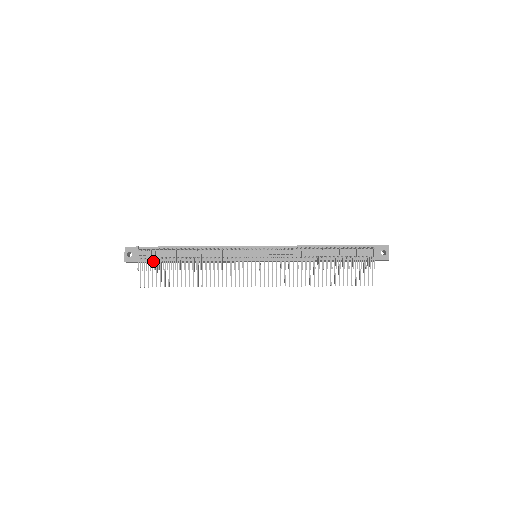
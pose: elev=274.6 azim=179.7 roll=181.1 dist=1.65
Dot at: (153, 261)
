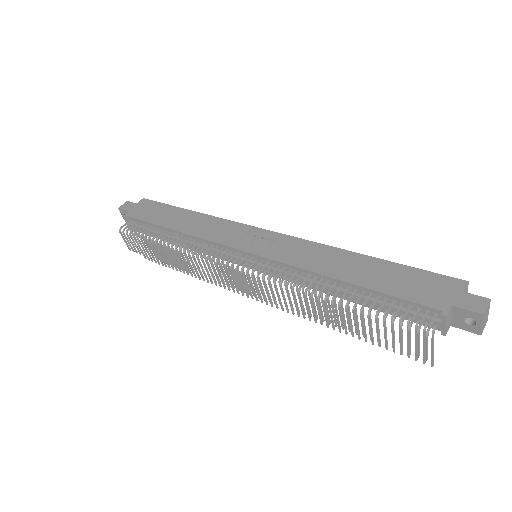
Dot at: (143, 238)
